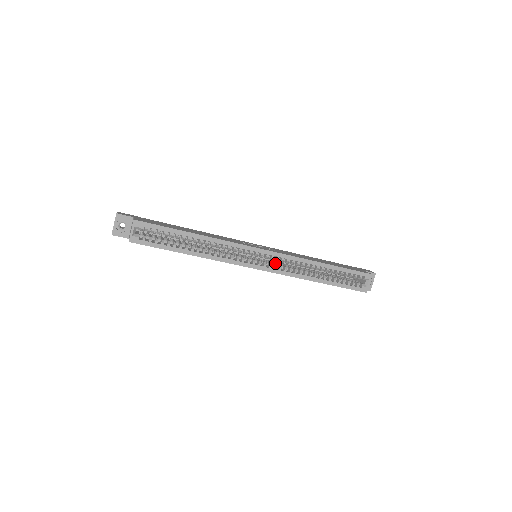
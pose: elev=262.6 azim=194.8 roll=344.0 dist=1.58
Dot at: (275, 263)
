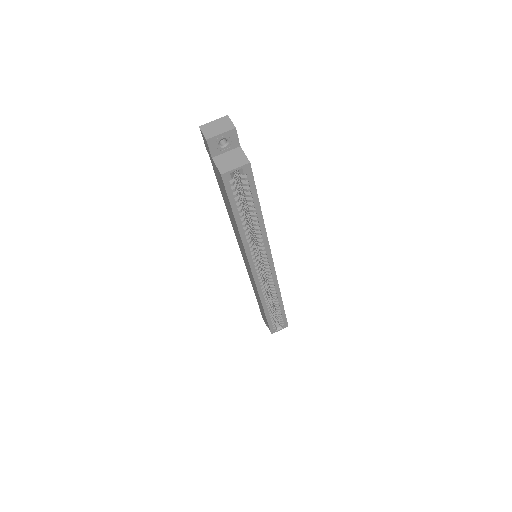
Dot at: (262, 276)
